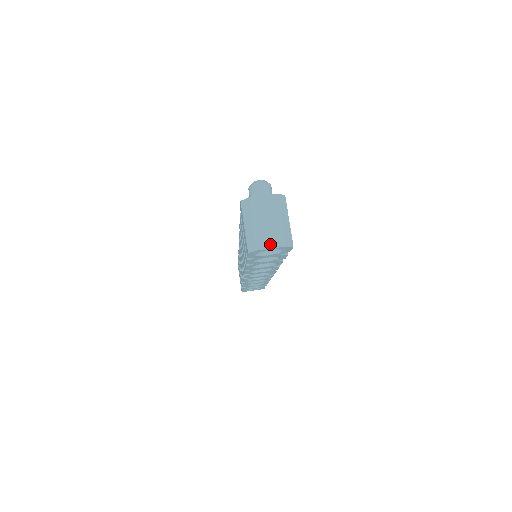
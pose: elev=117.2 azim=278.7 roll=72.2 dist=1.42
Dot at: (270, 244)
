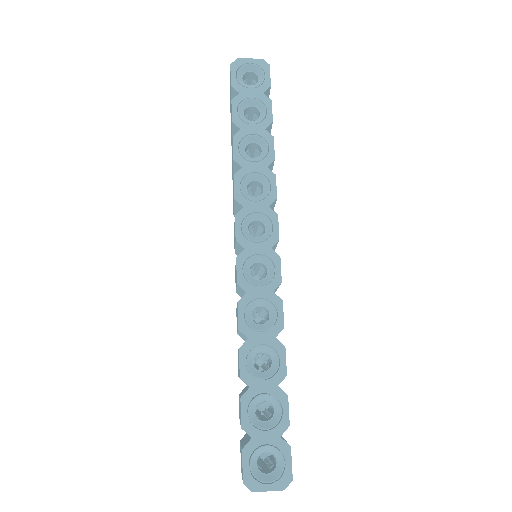
Dot at: (249, 61)
